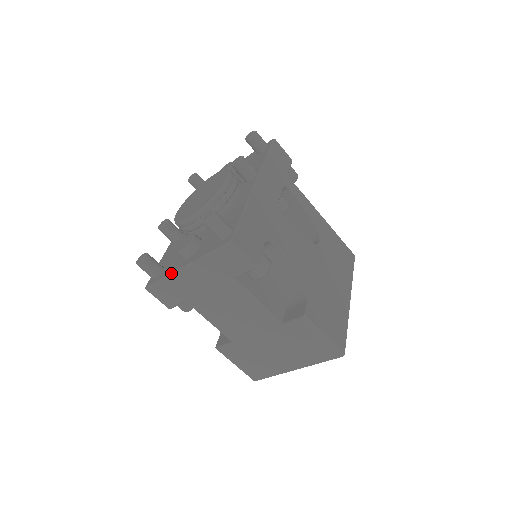
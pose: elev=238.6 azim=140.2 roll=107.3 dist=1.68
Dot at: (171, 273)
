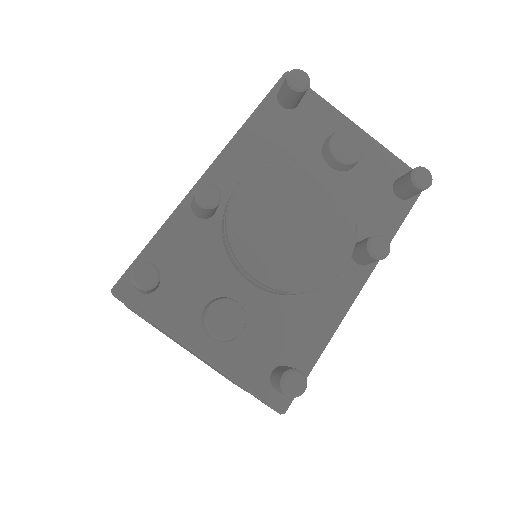
Dot at: (173, 336)
